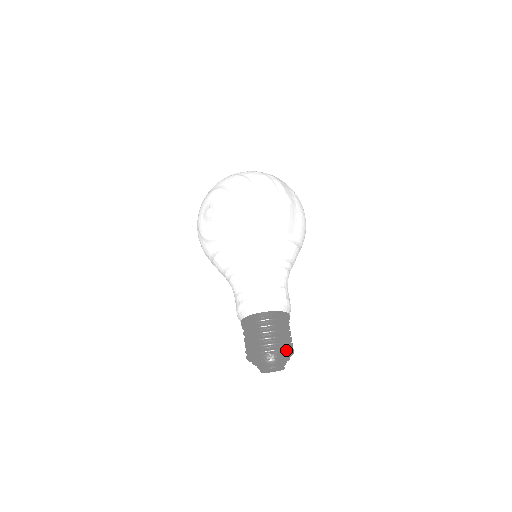
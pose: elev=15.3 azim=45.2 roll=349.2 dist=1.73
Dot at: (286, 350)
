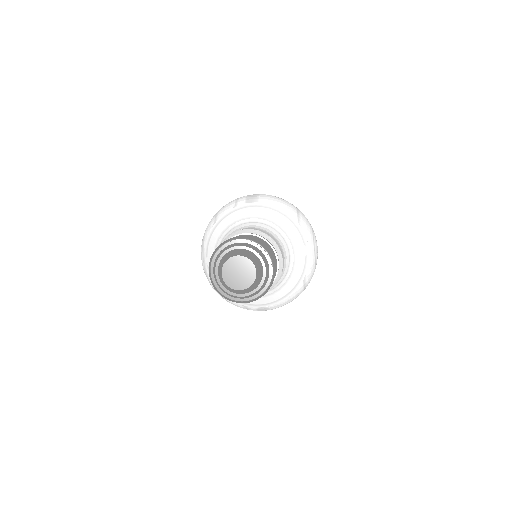
Dot at: (234, 238)
